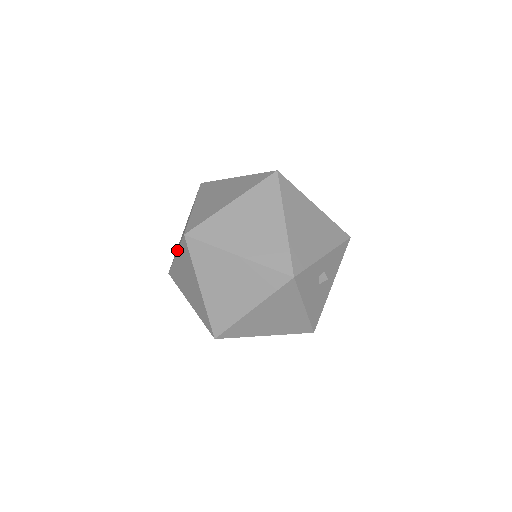
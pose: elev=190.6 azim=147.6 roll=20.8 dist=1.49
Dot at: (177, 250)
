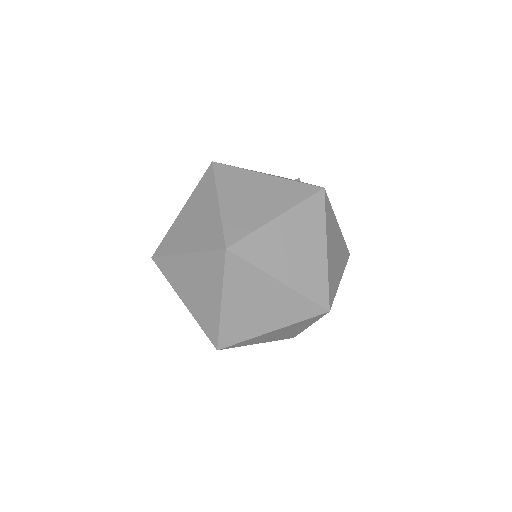
Dot at: (193, 250)
